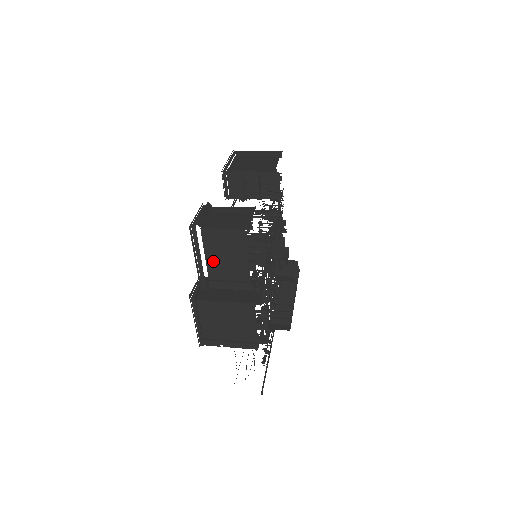
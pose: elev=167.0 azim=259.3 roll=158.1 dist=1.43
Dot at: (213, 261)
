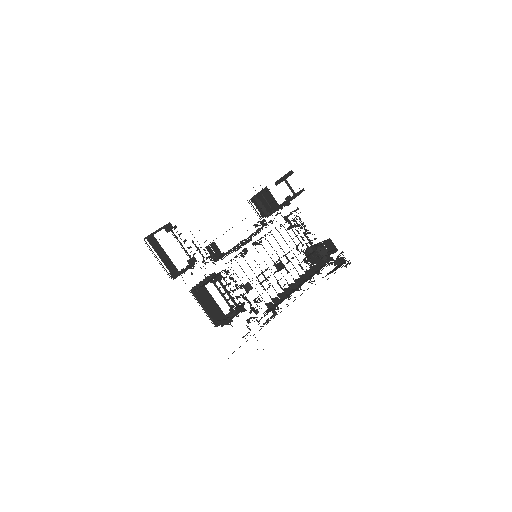
Dot at: (162, 259)
